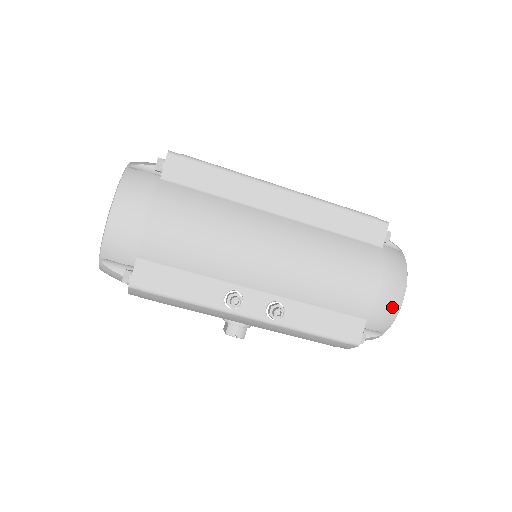
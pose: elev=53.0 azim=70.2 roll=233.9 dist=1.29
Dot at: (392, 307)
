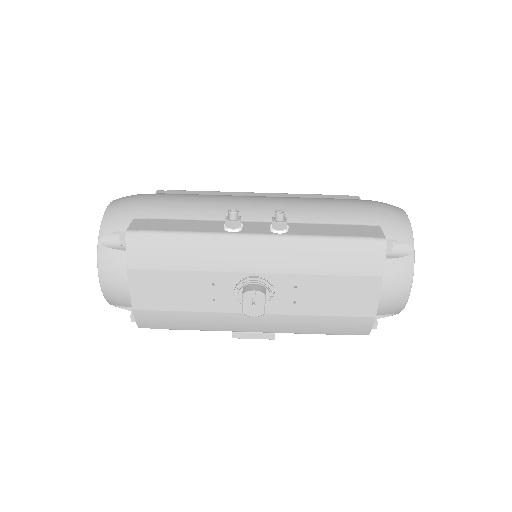
Dot at: (398, 215)
